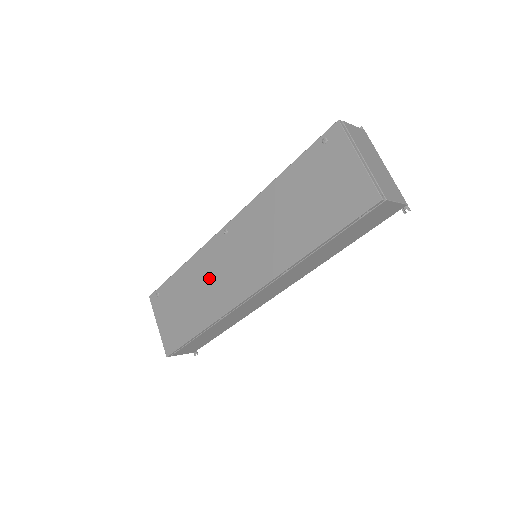
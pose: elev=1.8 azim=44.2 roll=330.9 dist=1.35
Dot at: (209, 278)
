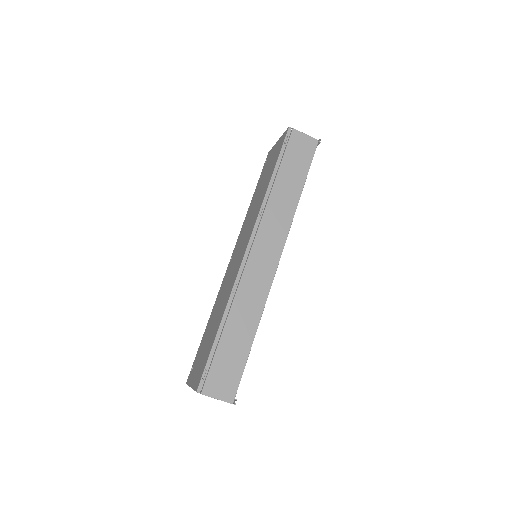
Dot at: (224, 291)
